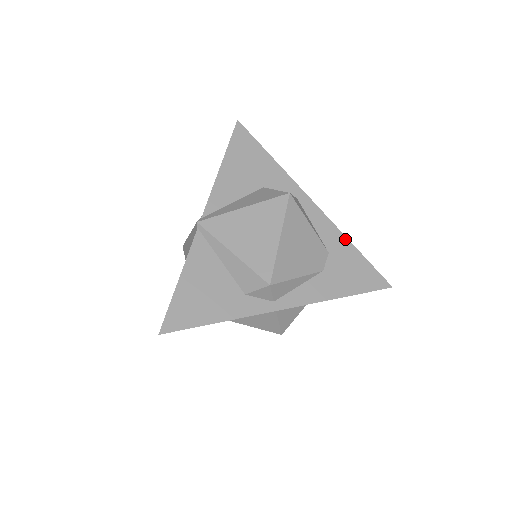
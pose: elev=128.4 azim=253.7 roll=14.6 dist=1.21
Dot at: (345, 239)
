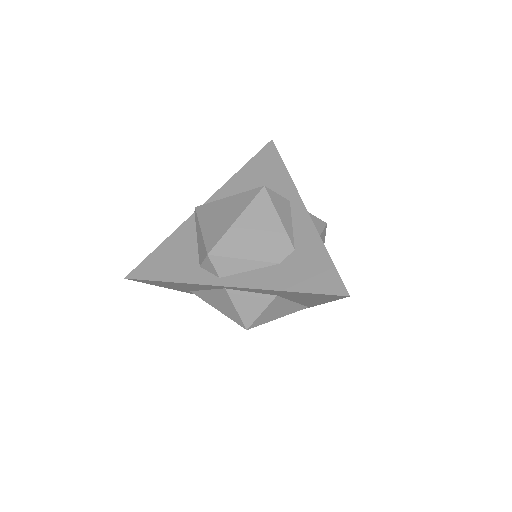
Dot at: (319, 241)
